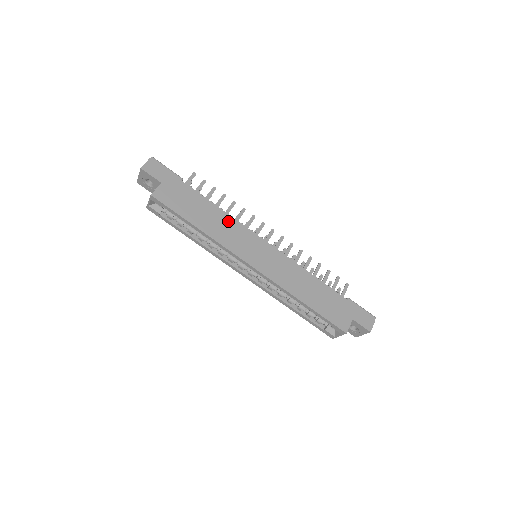
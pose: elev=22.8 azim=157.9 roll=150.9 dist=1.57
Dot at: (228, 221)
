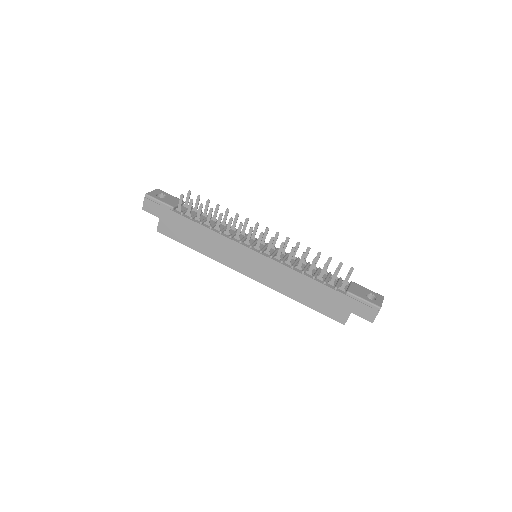
Dot at: (217, 239)
